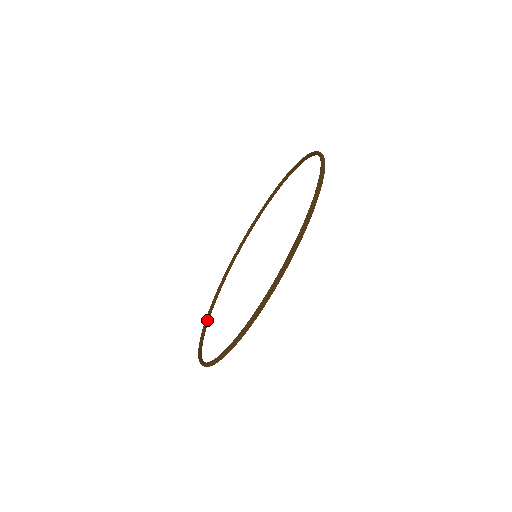
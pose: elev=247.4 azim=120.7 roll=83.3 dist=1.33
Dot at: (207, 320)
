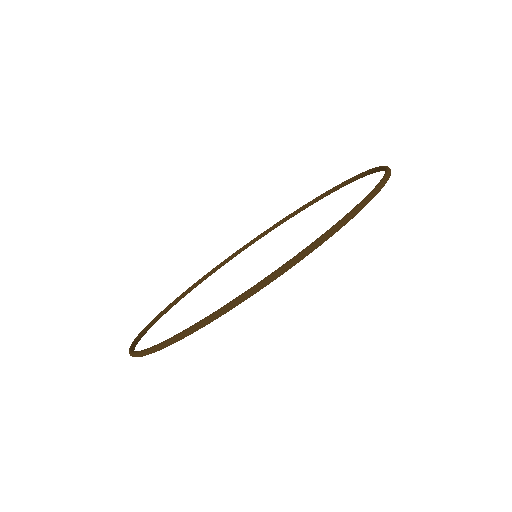
Dot at: (200, 281)
